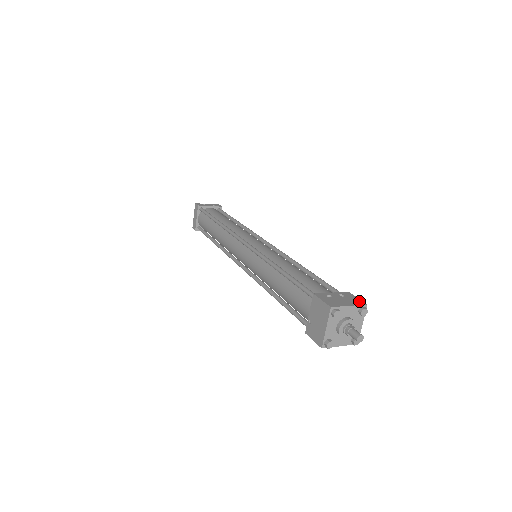
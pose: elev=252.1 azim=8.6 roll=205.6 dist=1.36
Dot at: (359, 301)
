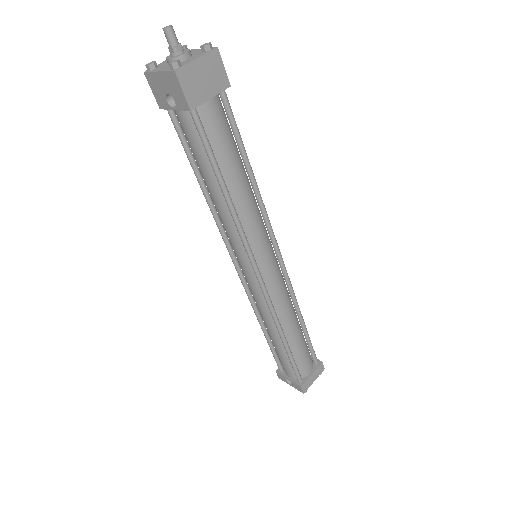
Dot at: (218, 58)
